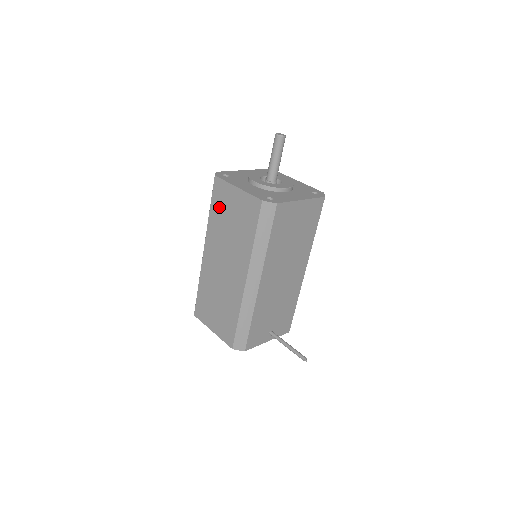
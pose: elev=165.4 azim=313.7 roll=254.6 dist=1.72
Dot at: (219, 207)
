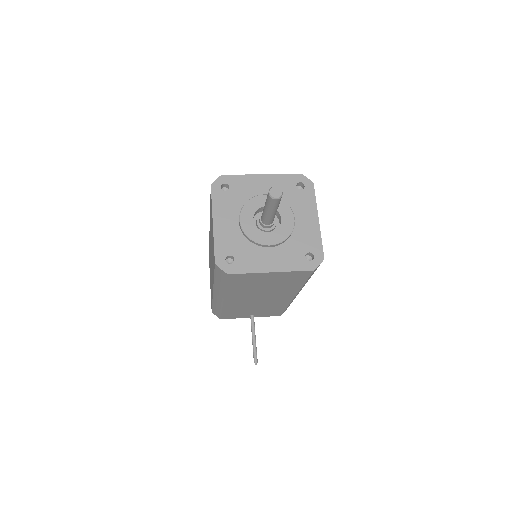
Dot at: occluded
